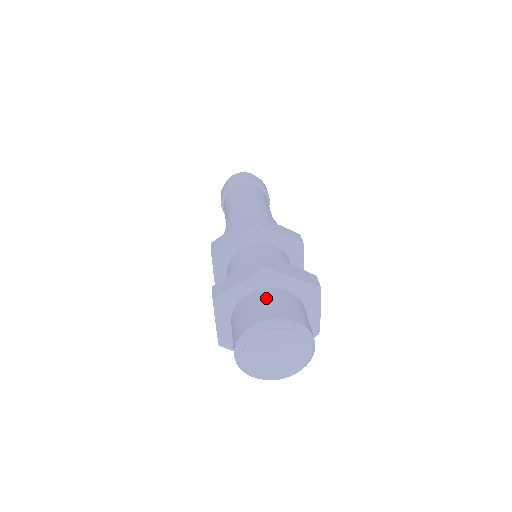
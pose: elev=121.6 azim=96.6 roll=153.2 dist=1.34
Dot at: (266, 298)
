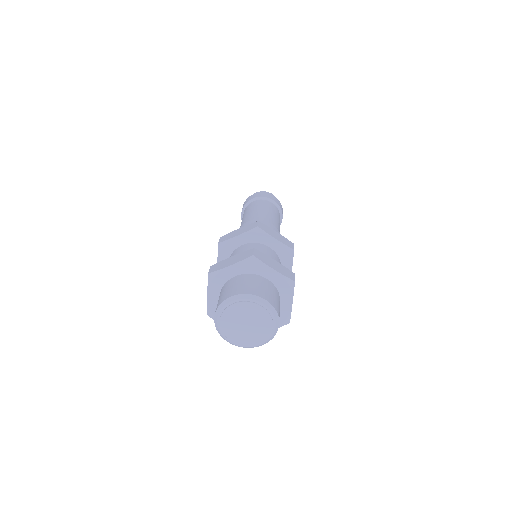
Dot at: (248, 280)
